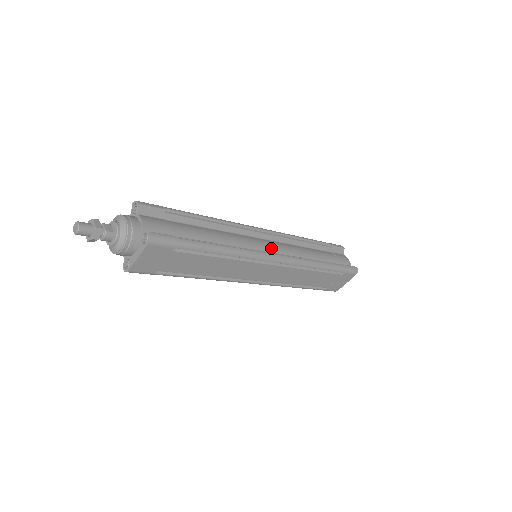
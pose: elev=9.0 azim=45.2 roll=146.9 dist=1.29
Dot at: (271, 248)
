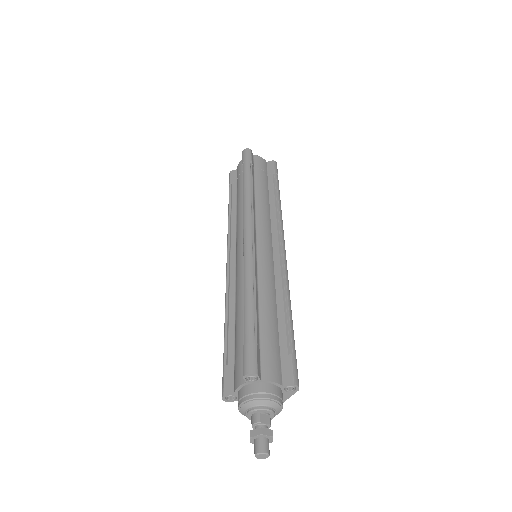
Dot at: (269, 242)
